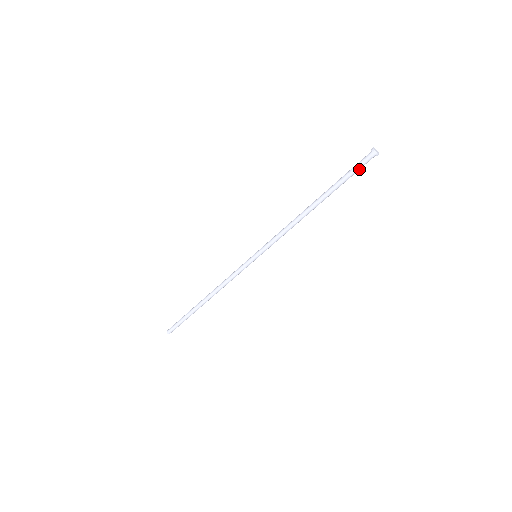
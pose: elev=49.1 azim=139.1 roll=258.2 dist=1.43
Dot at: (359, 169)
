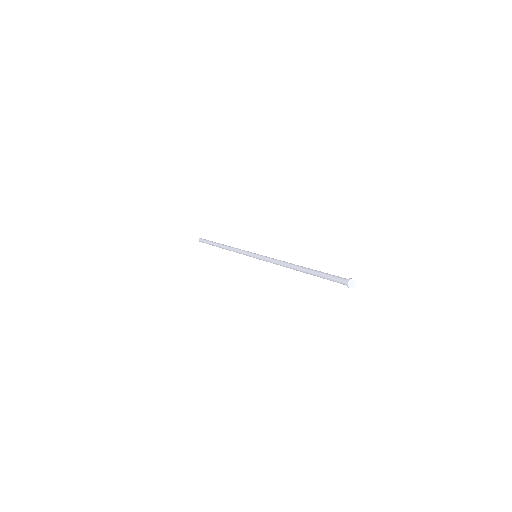
Dot at: occluded
